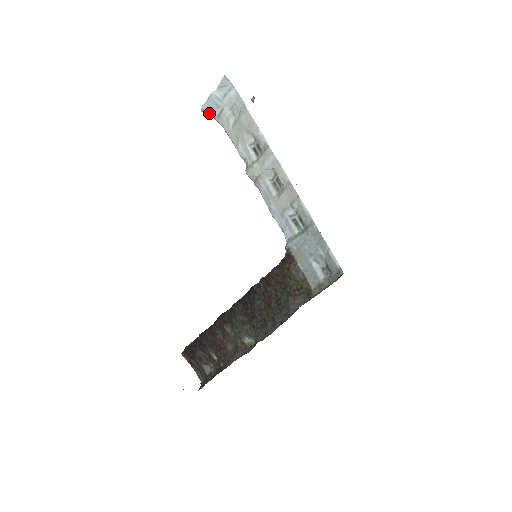
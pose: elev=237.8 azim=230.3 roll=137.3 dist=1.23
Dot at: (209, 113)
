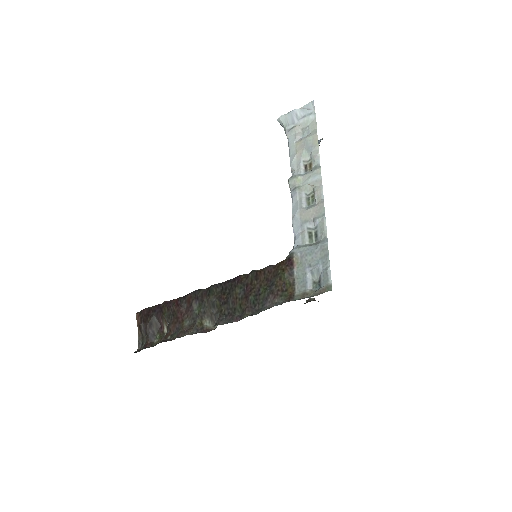
Dot at: (283, 124)
